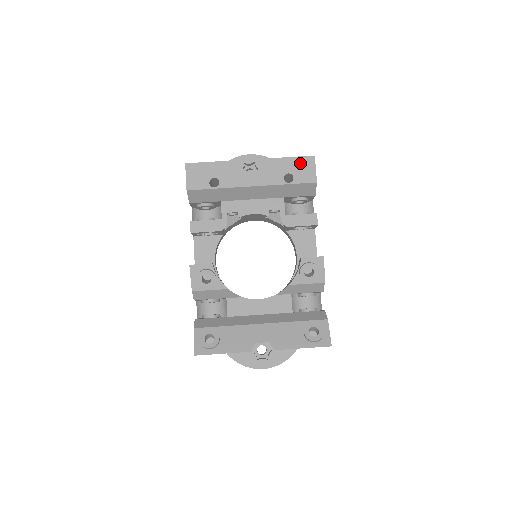
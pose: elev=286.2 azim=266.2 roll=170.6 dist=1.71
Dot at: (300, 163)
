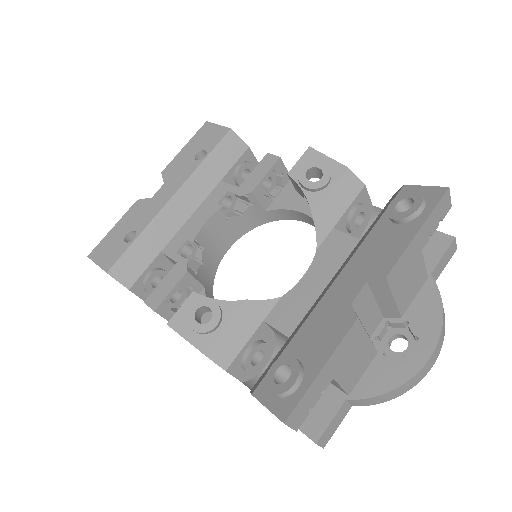
Dot at: (199, 138)
